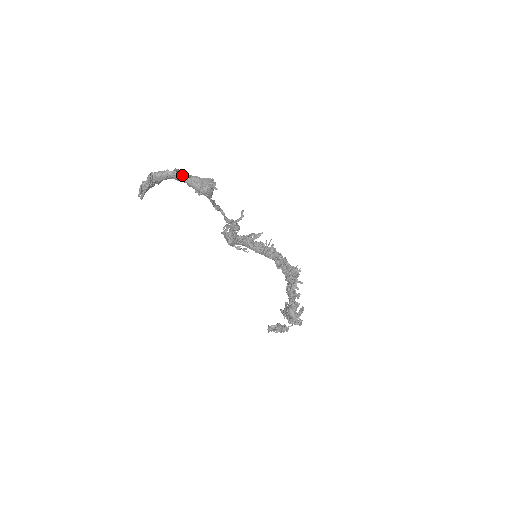
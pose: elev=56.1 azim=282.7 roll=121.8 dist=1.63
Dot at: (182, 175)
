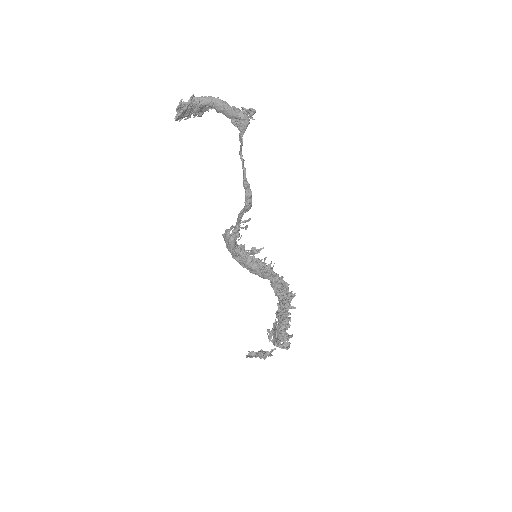
Dot at: (224, 102)
